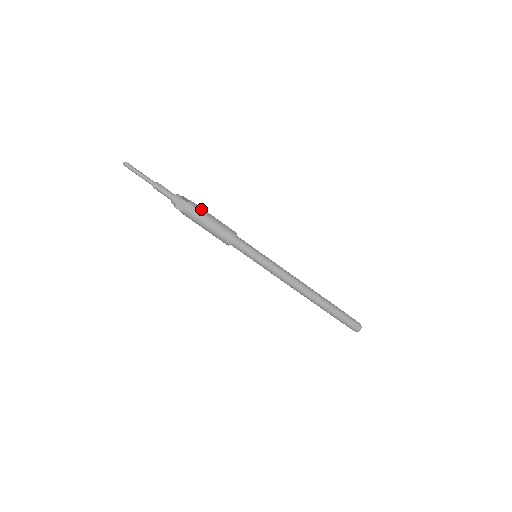
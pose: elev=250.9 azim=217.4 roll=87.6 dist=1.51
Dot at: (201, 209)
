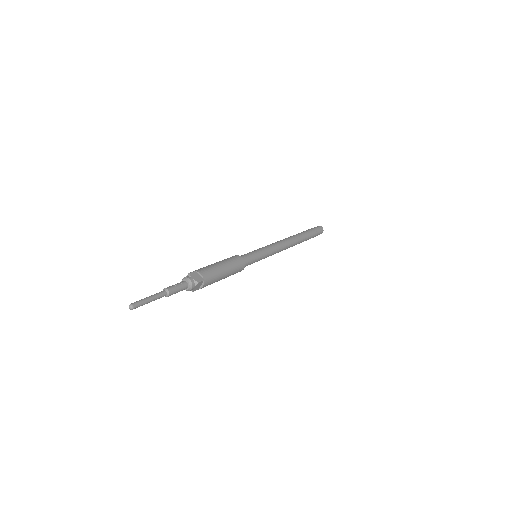
Dot at: (213, 271)
